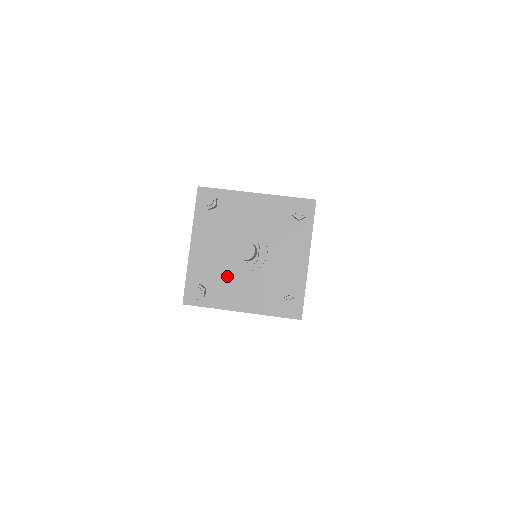
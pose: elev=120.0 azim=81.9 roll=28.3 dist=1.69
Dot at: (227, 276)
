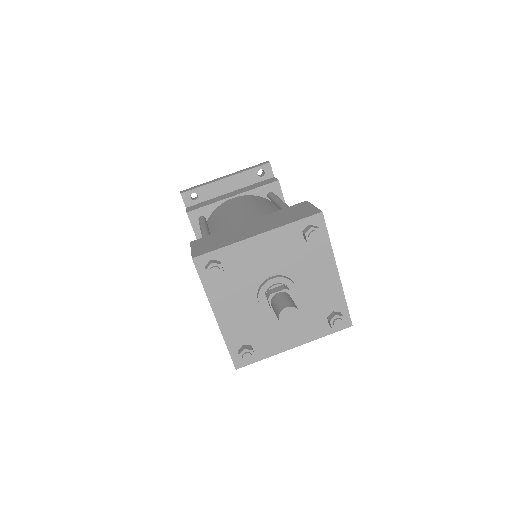
Dot at: (266, 325)
